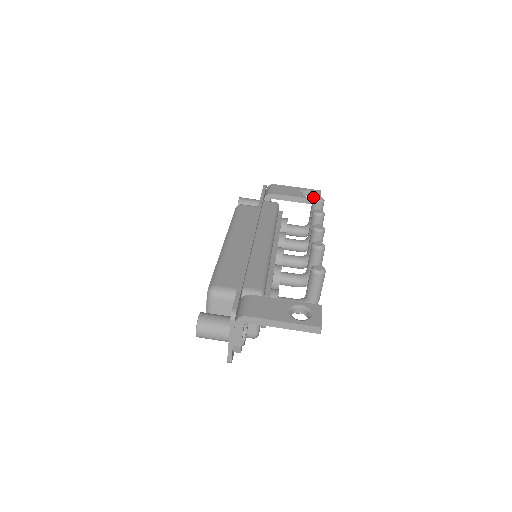
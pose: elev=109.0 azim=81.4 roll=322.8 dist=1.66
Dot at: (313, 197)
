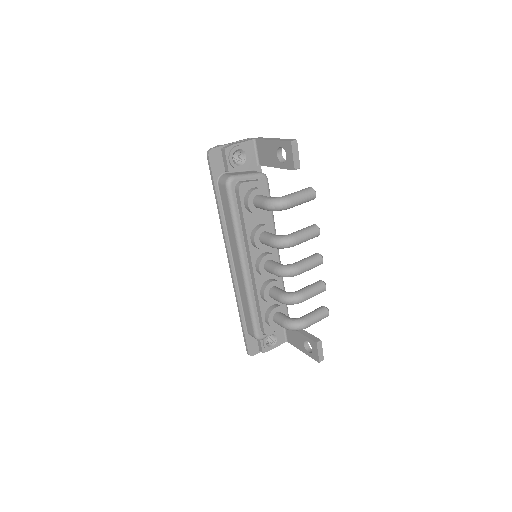
Dot at: occluded
